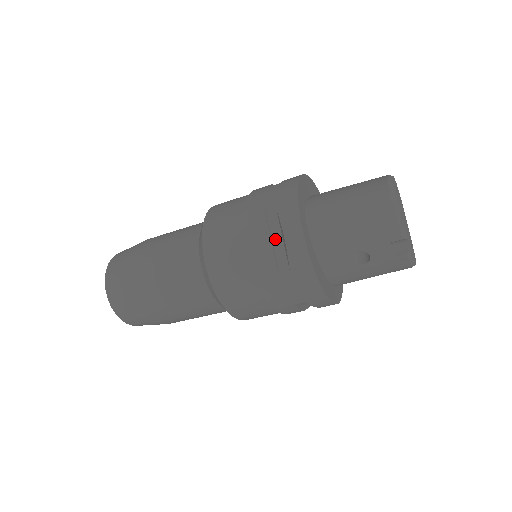
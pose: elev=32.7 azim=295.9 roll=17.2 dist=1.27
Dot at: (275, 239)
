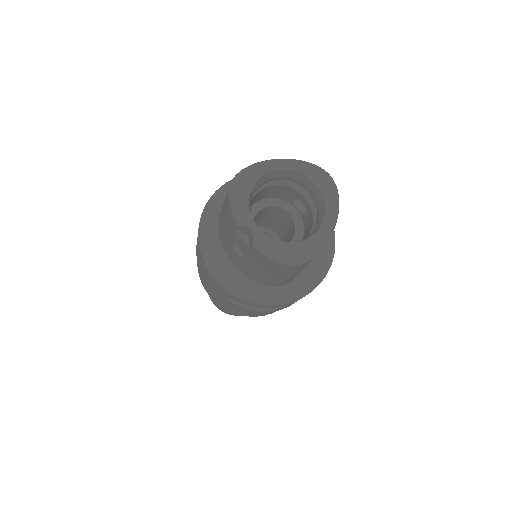
Dot at: occluded
